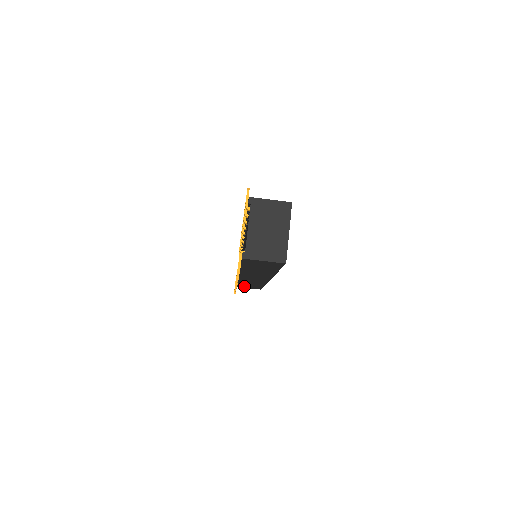
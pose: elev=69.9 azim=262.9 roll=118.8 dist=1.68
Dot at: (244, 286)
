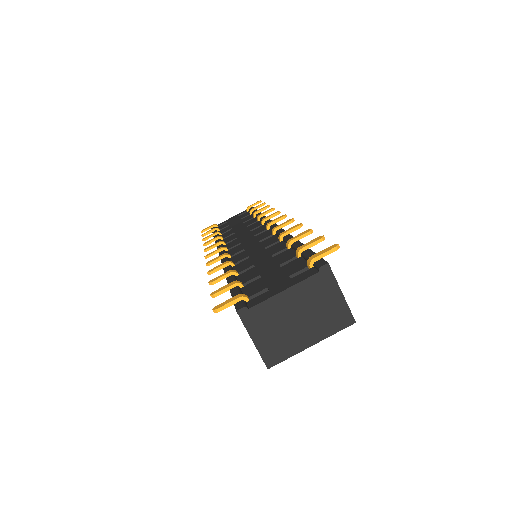
Dot at: occluded
